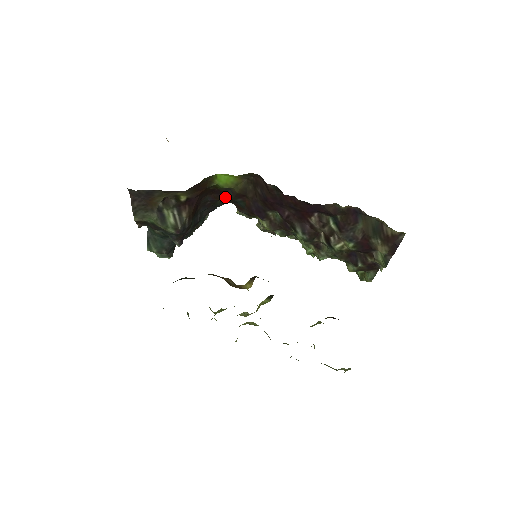
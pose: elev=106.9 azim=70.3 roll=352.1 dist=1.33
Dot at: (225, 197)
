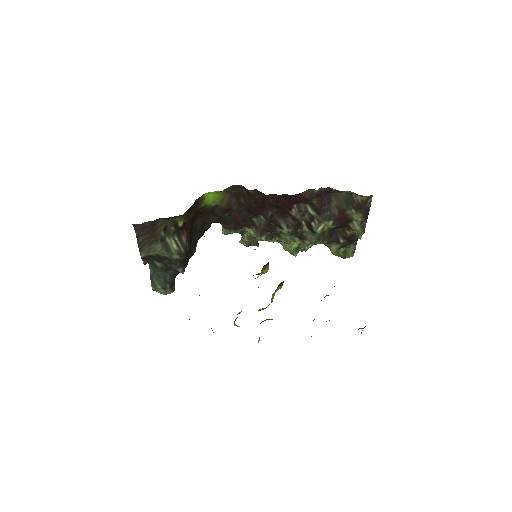
Dot at: (213, 217)
